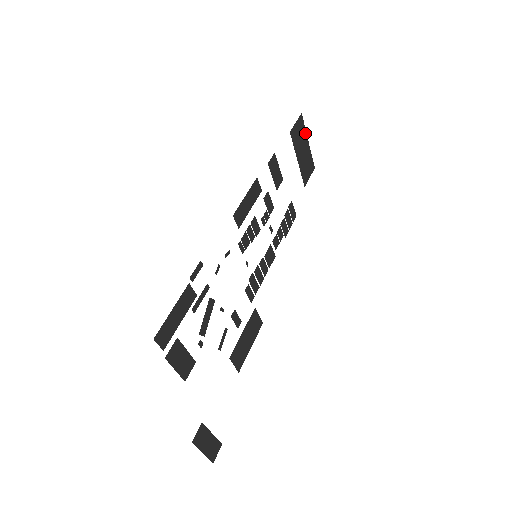
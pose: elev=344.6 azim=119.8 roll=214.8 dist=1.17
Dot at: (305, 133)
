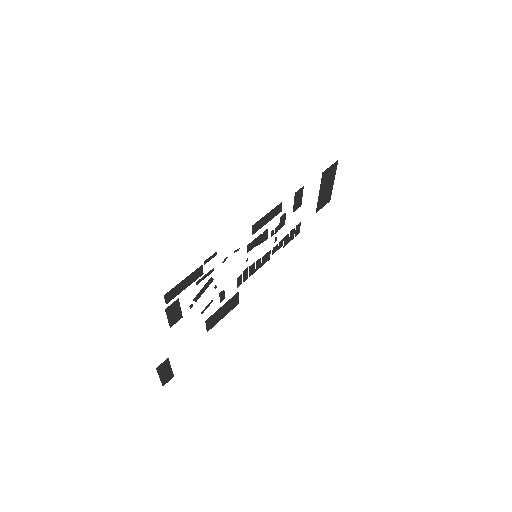
Dot at: (334, 174)
